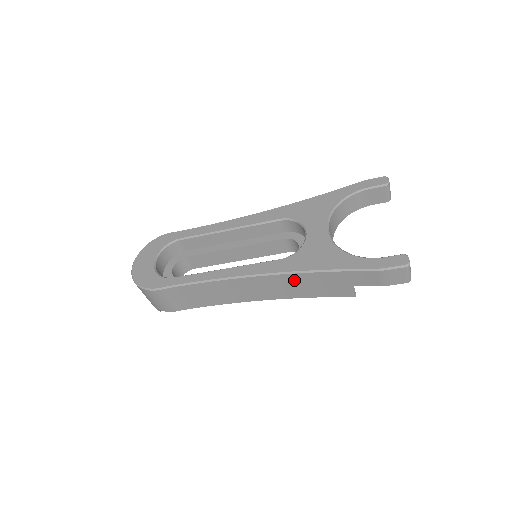
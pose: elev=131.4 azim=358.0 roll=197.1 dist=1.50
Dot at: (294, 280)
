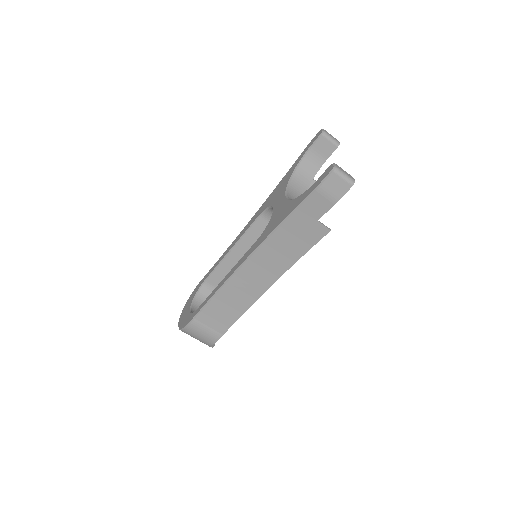
Dot at: (272, 248)
